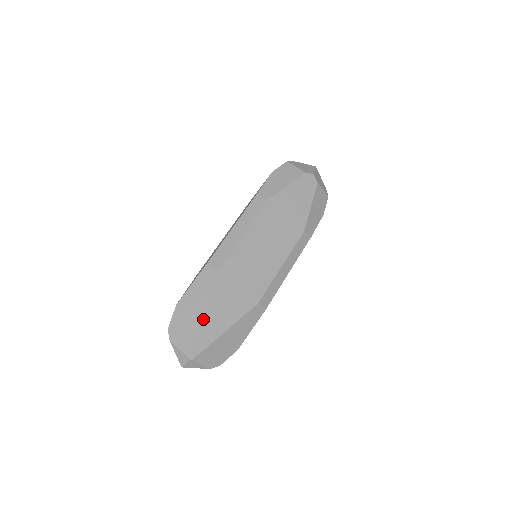
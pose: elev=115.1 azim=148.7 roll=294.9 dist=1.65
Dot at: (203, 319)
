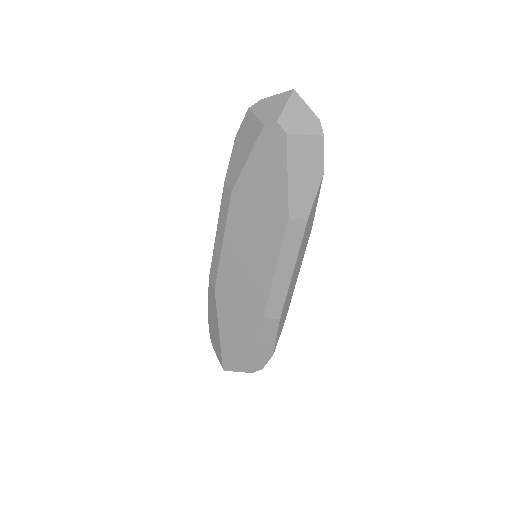
Dot at: (221, 336)
